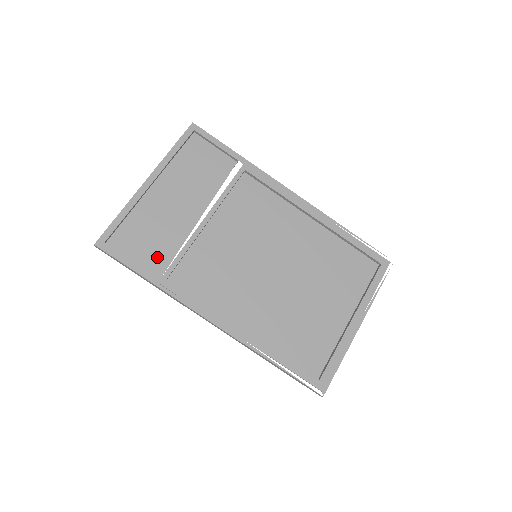
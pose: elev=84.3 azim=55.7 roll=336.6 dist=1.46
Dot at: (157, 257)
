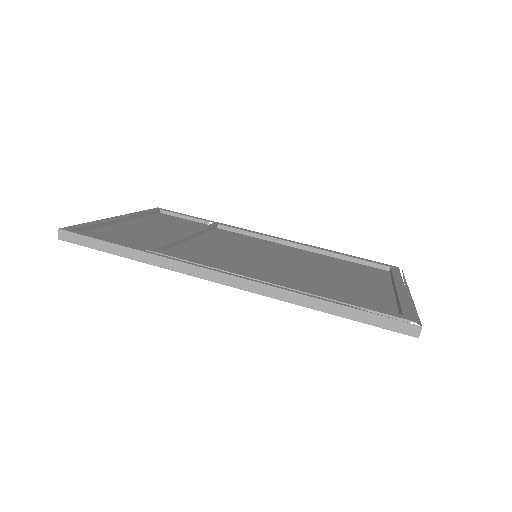
Dot at: (139, 245)
